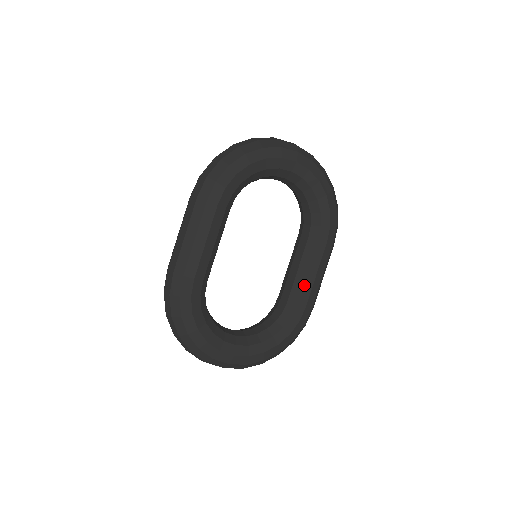
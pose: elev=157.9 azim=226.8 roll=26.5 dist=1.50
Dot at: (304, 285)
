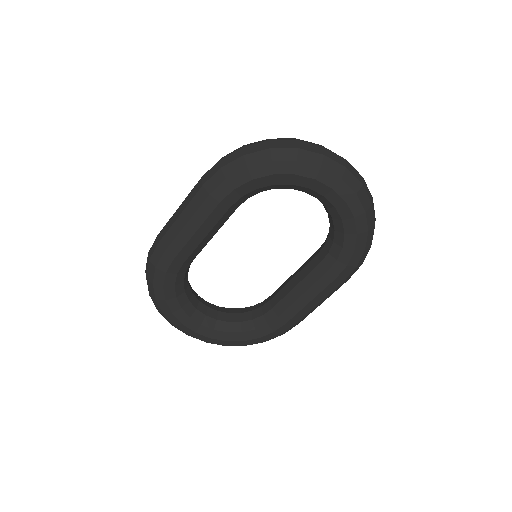
Dot at: (293, 304)
